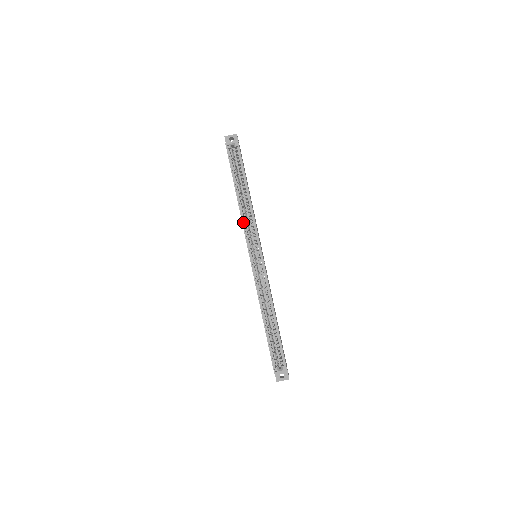
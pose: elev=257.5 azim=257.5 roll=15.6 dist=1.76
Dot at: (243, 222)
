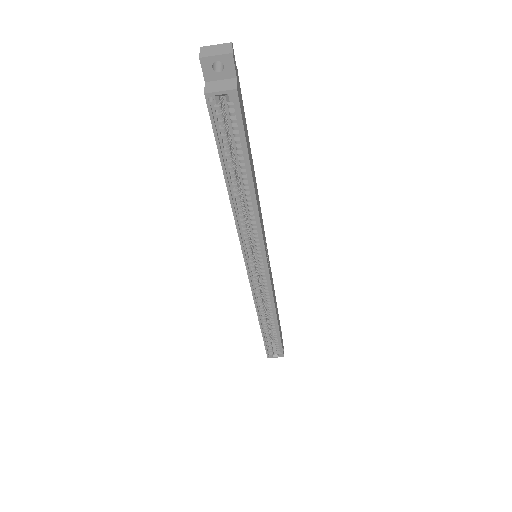
Dot at: (239, 232)
